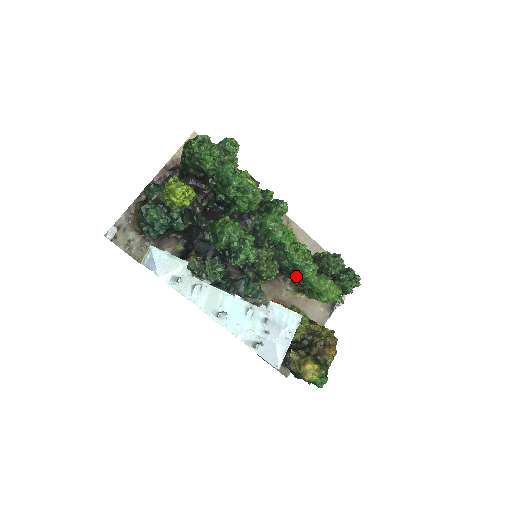
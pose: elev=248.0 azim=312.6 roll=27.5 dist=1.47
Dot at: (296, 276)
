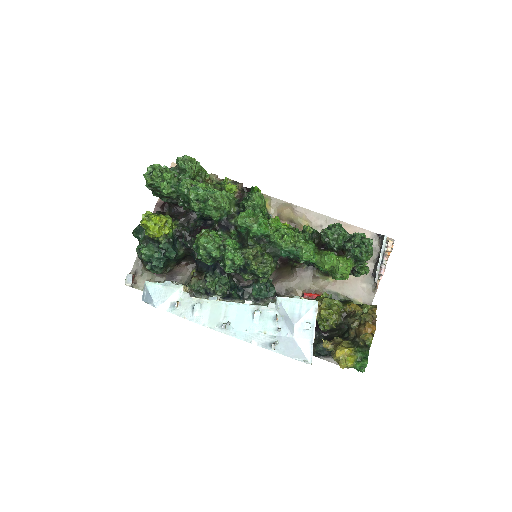
Dot at: (307, 262)
